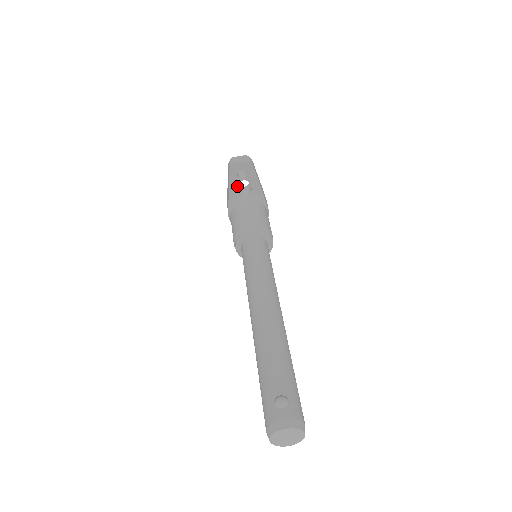
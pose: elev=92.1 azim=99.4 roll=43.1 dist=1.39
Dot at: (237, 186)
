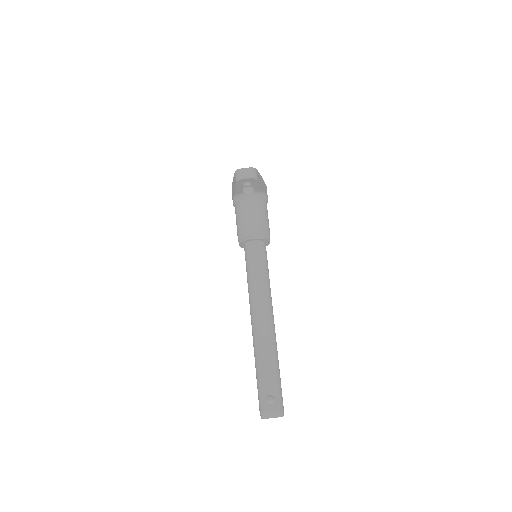
Dot at: (242, 189)
